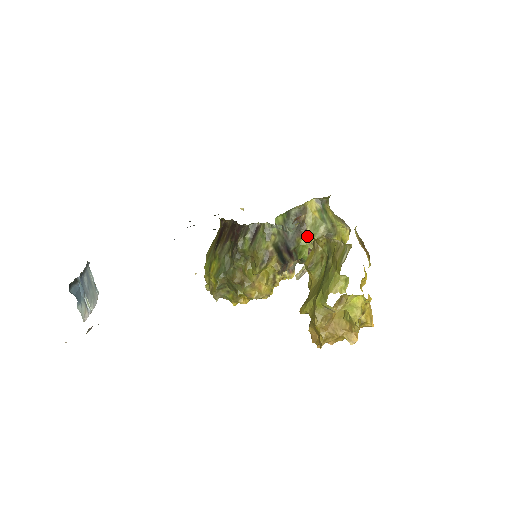
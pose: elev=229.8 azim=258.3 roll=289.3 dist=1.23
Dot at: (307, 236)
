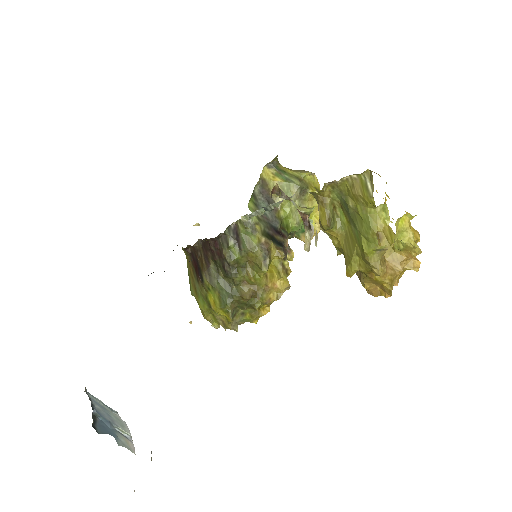
Dot at: (283, 206)
